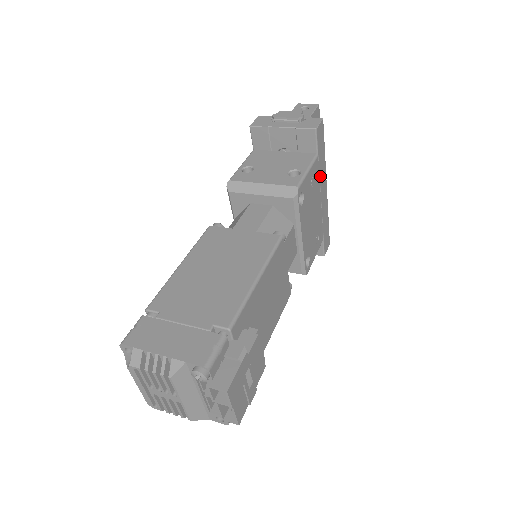
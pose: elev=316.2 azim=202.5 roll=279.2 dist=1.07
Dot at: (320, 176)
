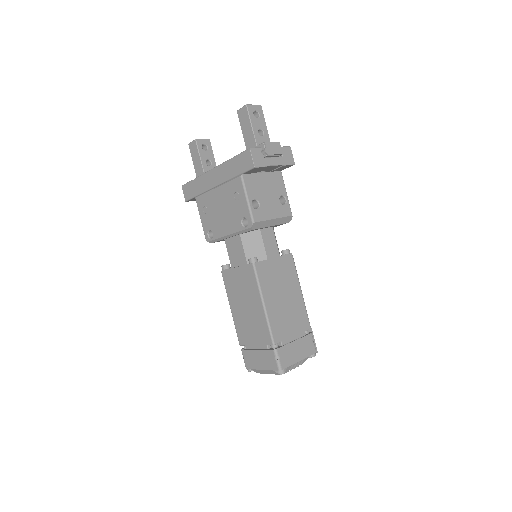
Dot at: occluded
